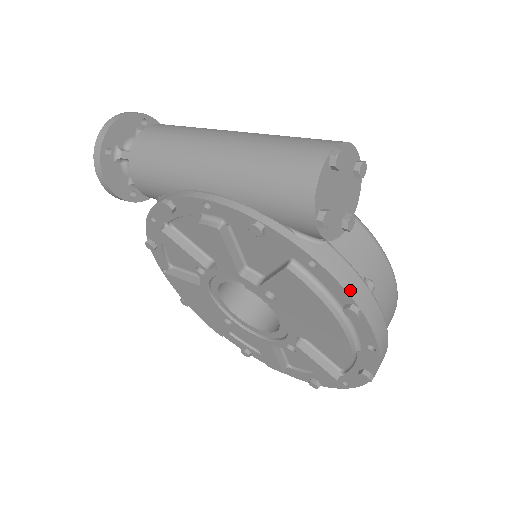
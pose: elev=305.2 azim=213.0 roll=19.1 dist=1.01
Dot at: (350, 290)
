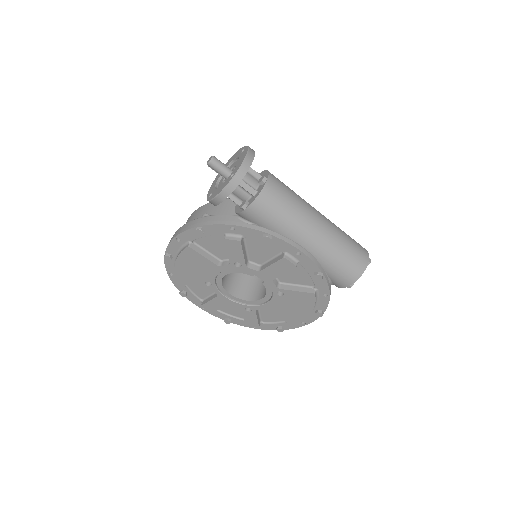
Dot at: (327, 306)
